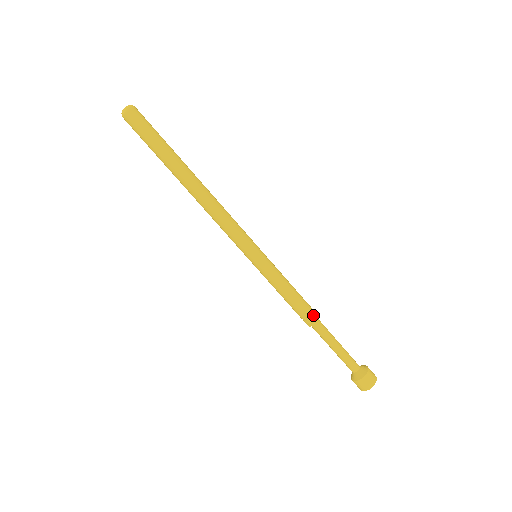
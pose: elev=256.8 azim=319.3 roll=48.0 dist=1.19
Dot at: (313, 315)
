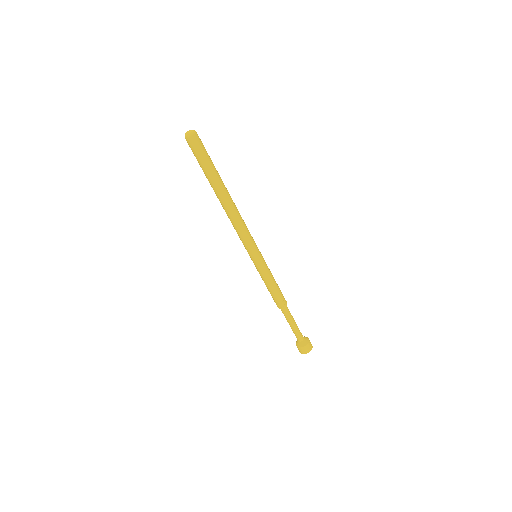
Dot at: (285, 301)
